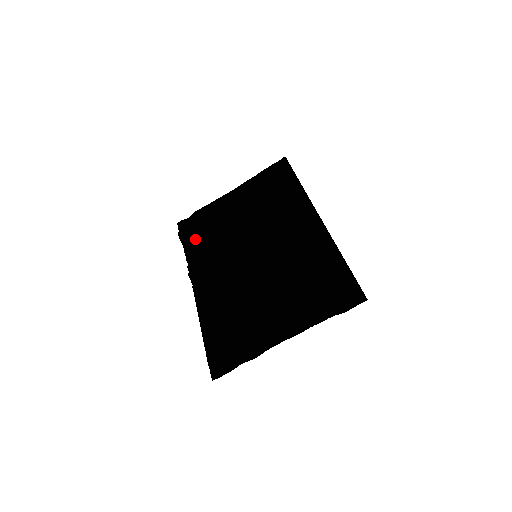
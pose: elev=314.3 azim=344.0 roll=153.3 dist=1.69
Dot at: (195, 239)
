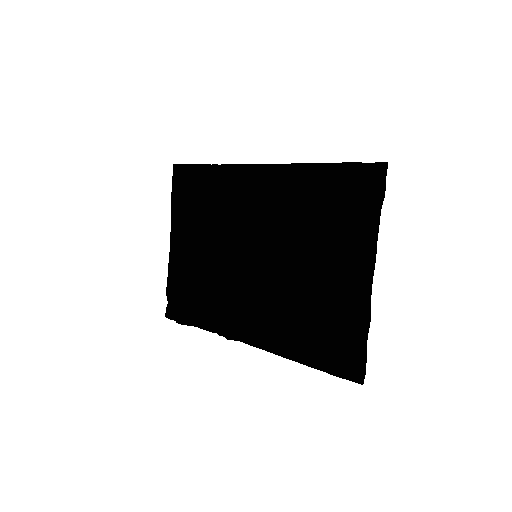
Dot at: (195, 309)
